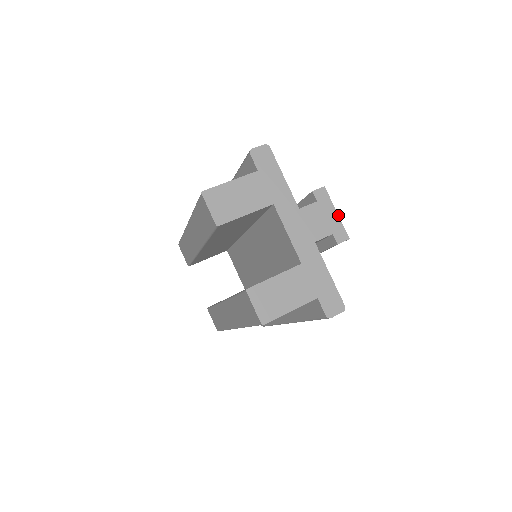
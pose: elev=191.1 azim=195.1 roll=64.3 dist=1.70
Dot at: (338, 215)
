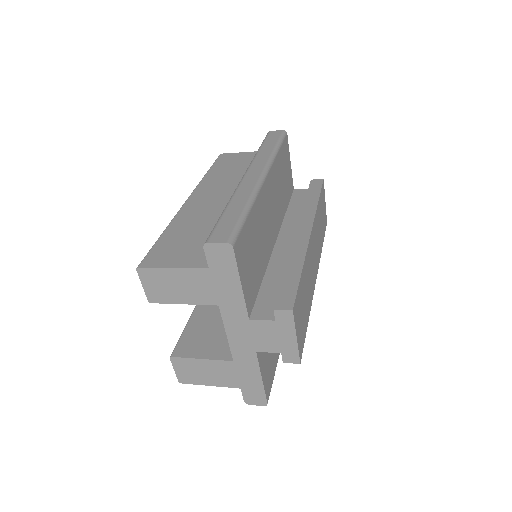
Dot at: (297, 341)
